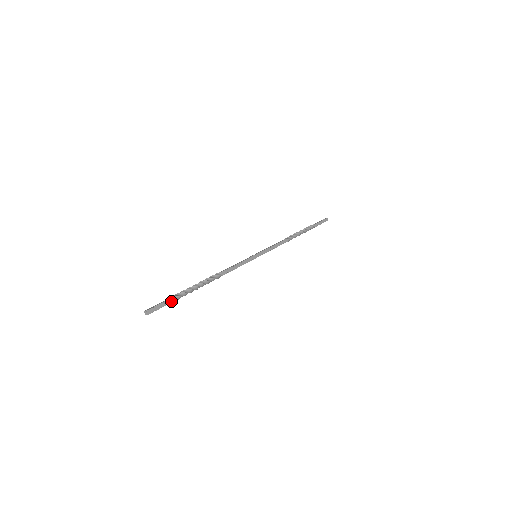
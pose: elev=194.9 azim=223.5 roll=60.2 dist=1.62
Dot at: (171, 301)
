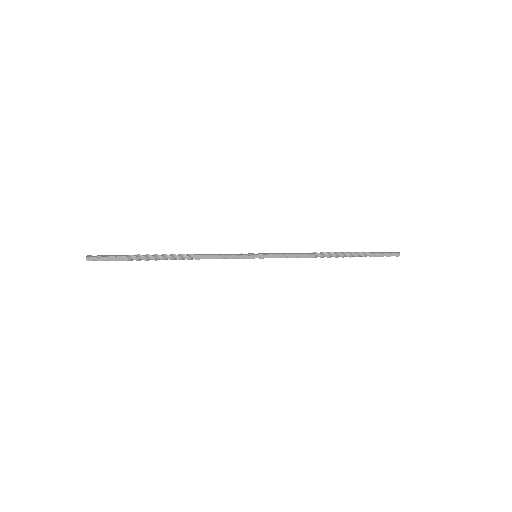
Dot at: (119, 259)
